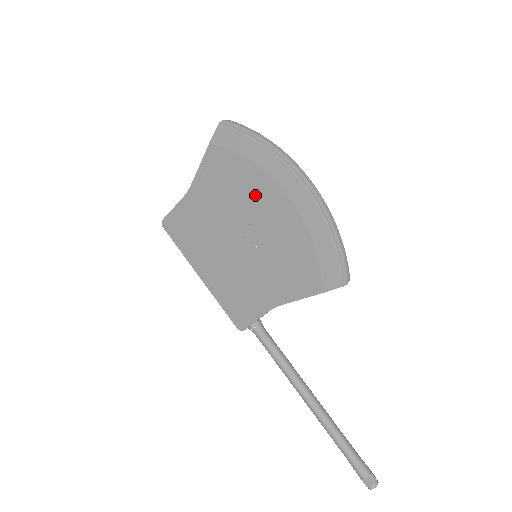
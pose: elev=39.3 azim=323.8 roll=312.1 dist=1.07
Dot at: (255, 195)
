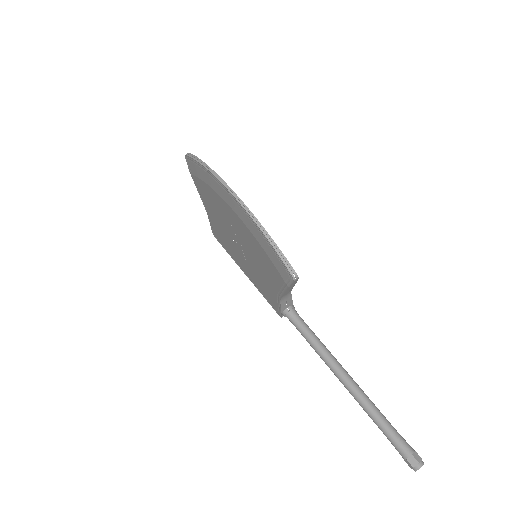
Dot at: (223, 210)
